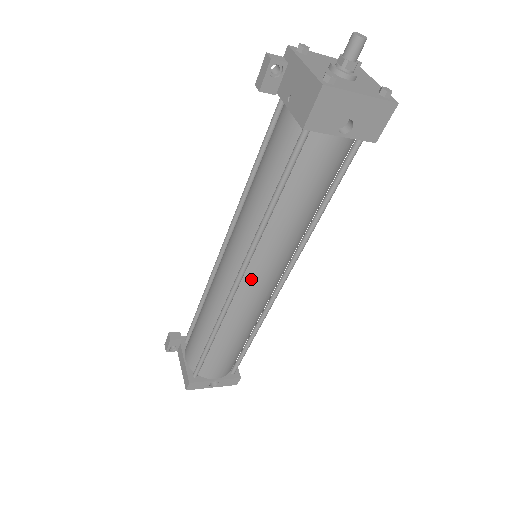
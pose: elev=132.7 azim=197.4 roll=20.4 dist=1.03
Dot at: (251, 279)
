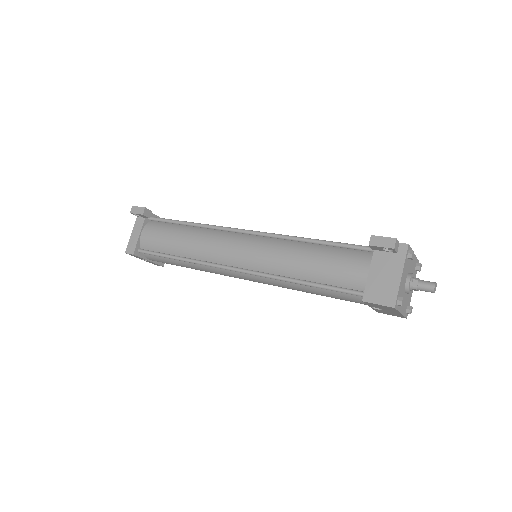
Dot at: (243, 275)
